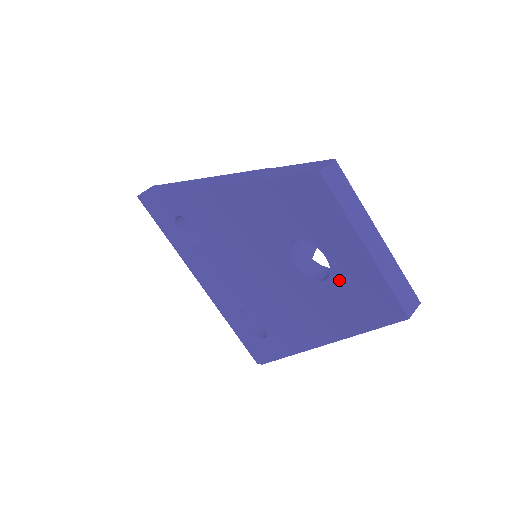
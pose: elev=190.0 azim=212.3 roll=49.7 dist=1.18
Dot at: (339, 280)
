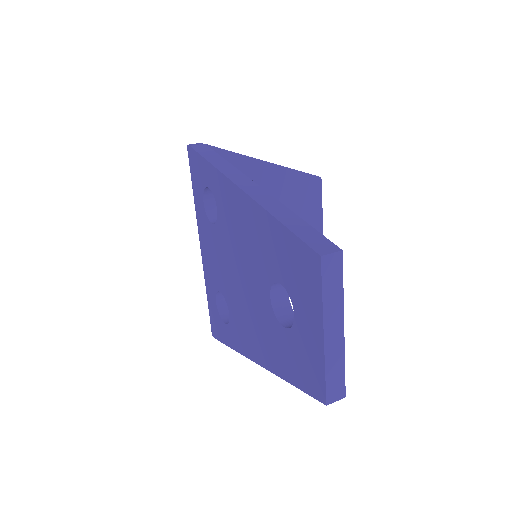
Dot at: (295, 337)
